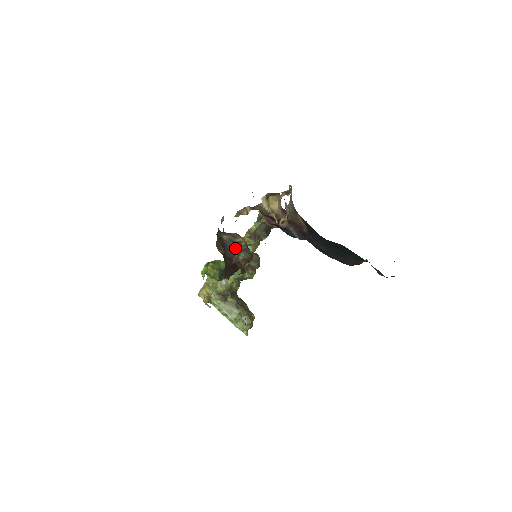
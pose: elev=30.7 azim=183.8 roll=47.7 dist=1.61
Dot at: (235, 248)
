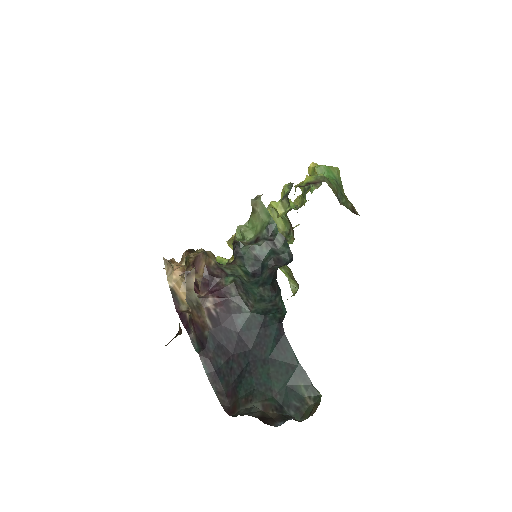
Dot at: occluded
